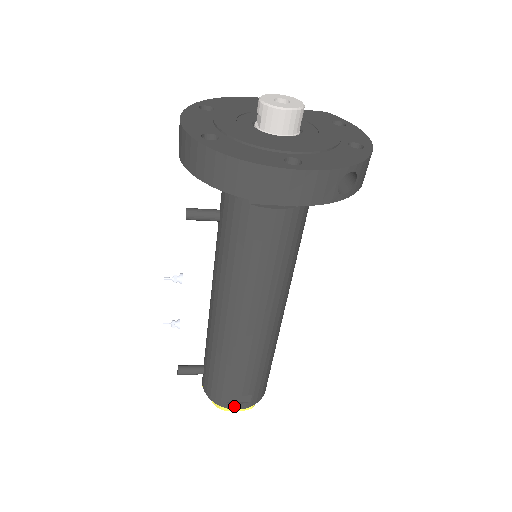
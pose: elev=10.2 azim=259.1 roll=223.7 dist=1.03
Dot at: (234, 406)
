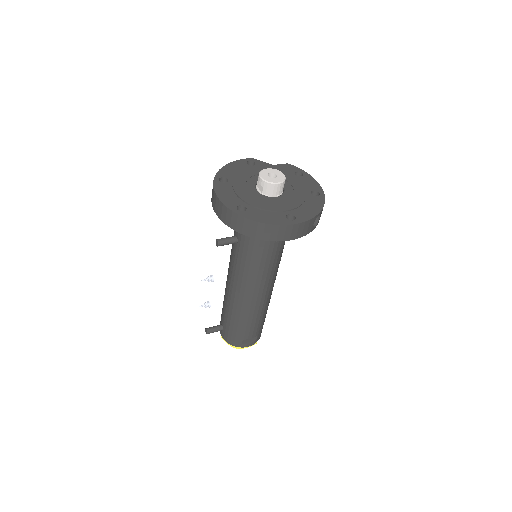
Dot at: (247, 345)
